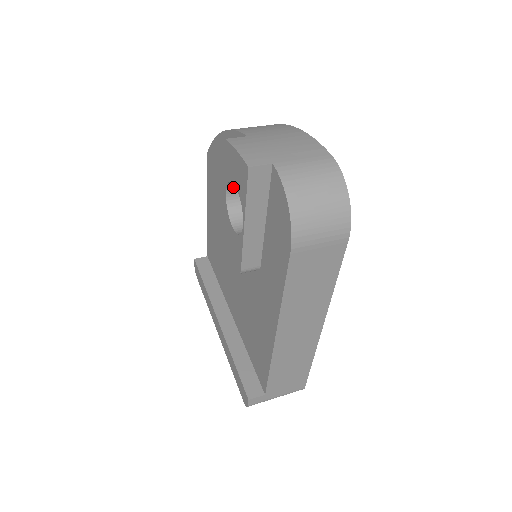
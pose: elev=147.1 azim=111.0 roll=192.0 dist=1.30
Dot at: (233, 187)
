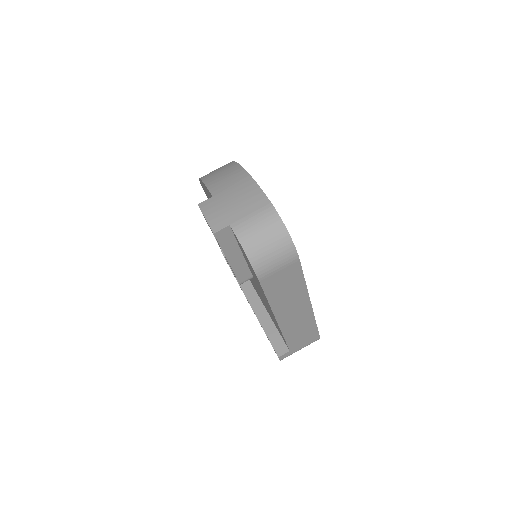
Dot at: occluded
